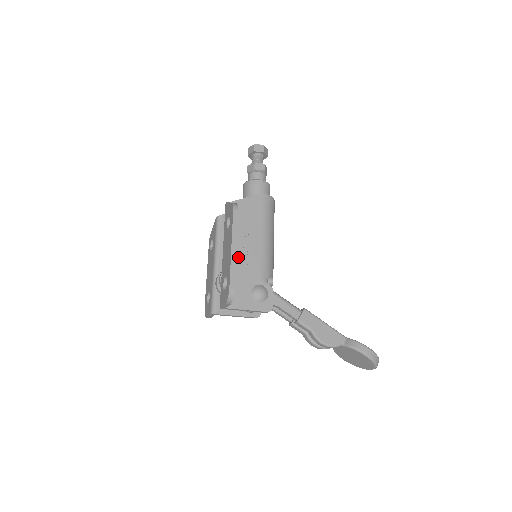
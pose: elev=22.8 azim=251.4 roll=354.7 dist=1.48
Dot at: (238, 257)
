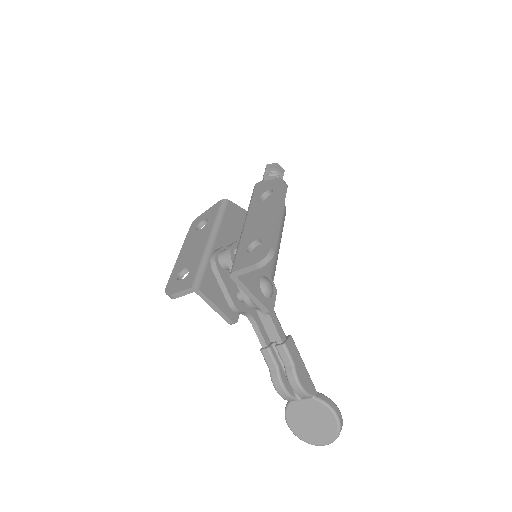
Dot at: occluded
